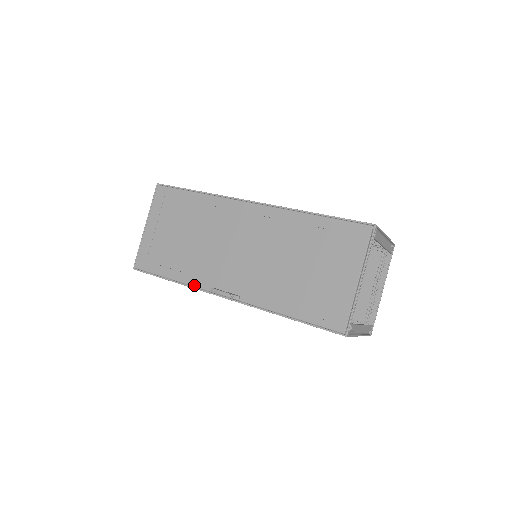
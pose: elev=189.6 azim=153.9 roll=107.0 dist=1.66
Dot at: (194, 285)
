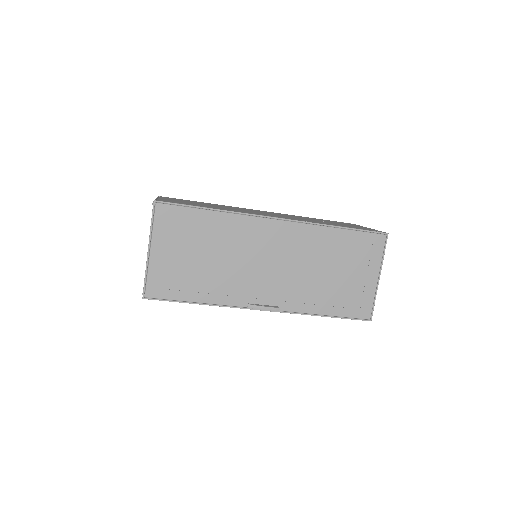
Dot at: (227, 304)
